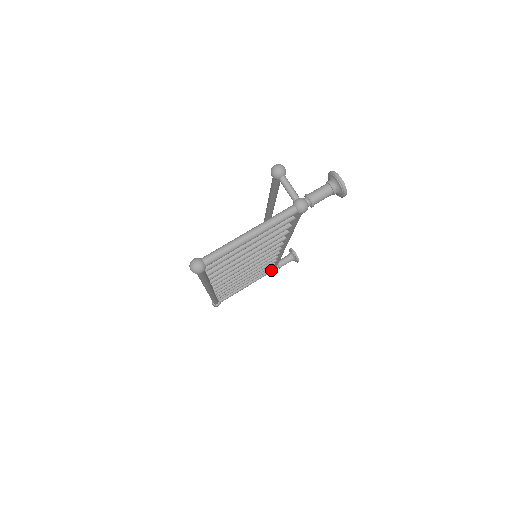
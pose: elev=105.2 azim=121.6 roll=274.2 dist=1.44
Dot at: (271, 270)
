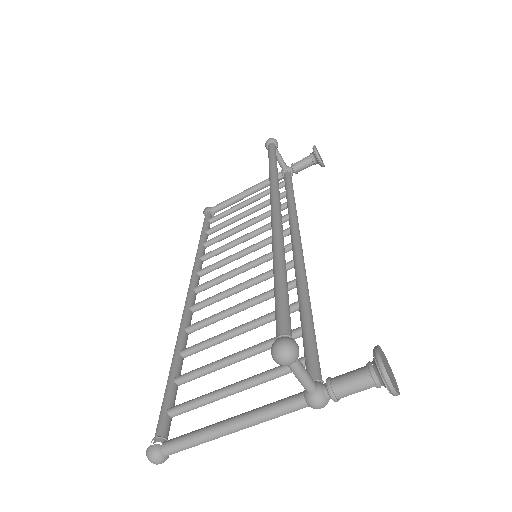
Dot at: (283, 177)
